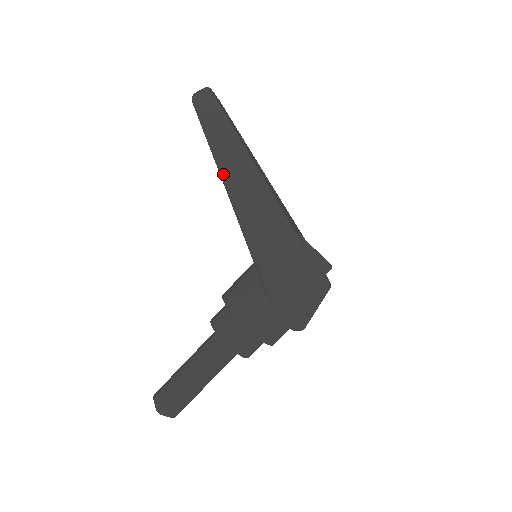
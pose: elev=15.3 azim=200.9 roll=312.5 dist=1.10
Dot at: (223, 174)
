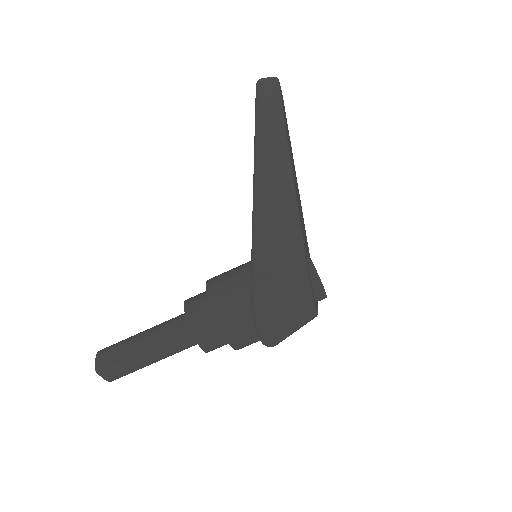
Dot at: (257, 163)
